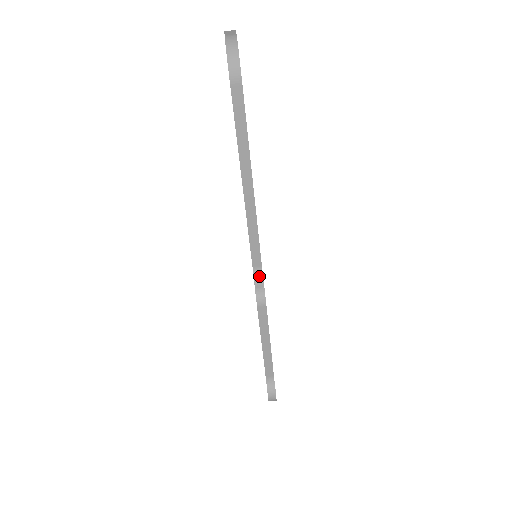
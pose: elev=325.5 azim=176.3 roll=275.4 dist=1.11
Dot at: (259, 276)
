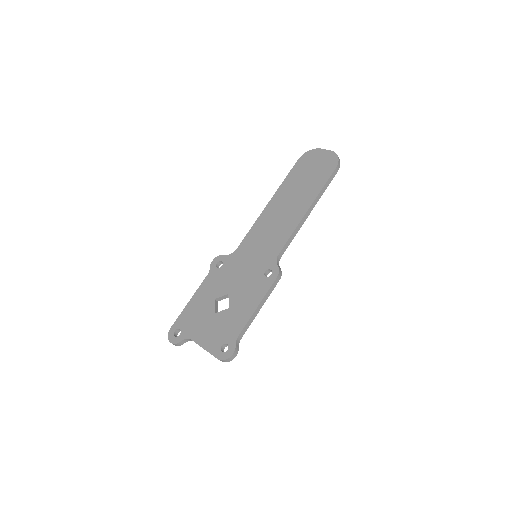
Dot at: (278, 262)
